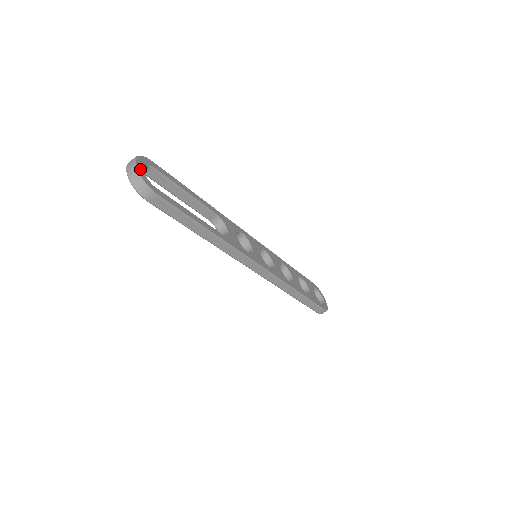
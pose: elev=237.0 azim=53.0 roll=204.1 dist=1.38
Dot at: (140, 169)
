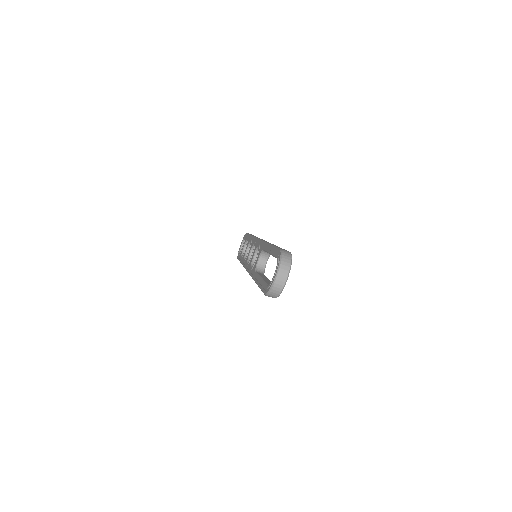
Dot at: (285, 282)
